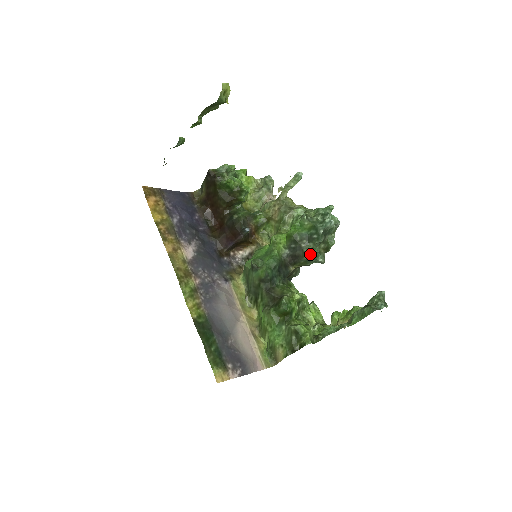
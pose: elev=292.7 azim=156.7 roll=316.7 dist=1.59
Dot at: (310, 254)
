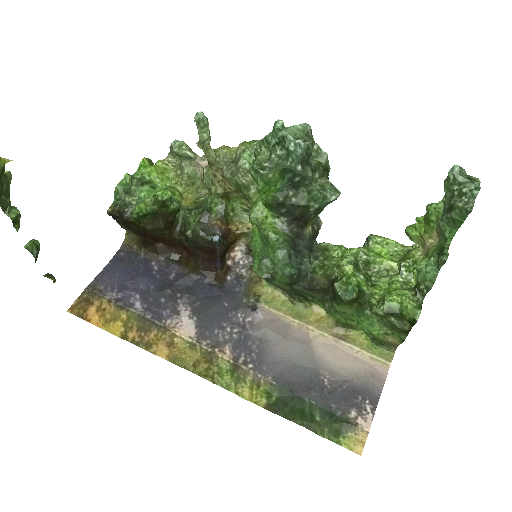
Dot at: (313, 202)
